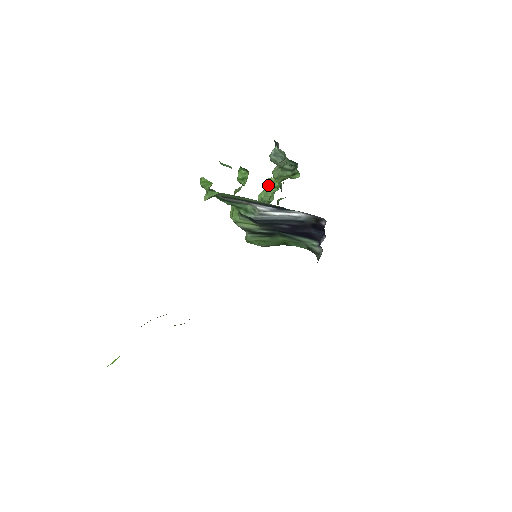
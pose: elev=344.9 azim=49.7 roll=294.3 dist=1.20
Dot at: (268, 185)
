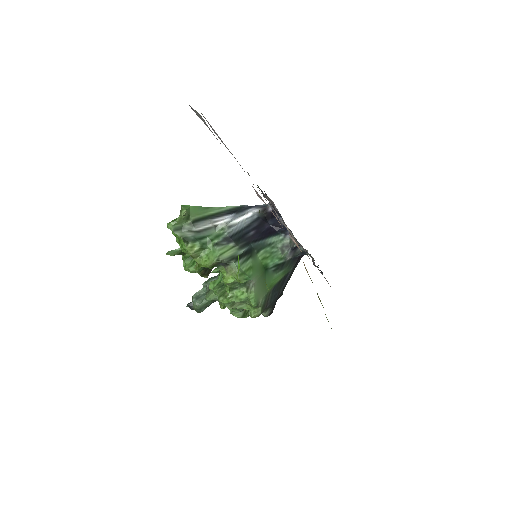
Dot at: (213, 288)
